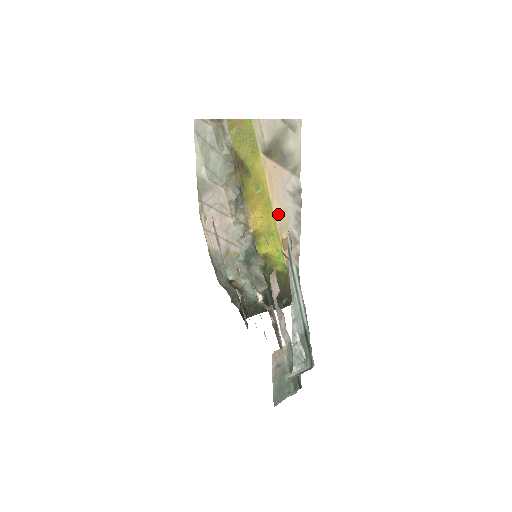
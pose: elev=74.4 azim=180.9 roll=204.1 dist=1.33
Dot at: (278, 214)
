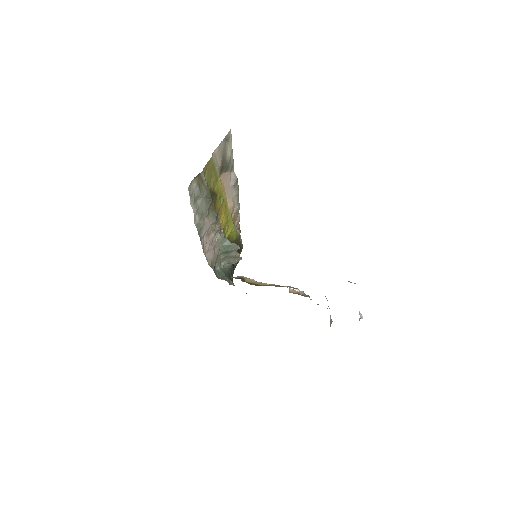
Dot at: (230, 206)
